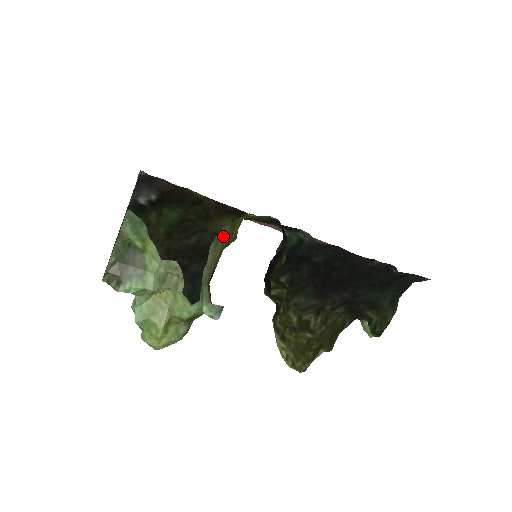
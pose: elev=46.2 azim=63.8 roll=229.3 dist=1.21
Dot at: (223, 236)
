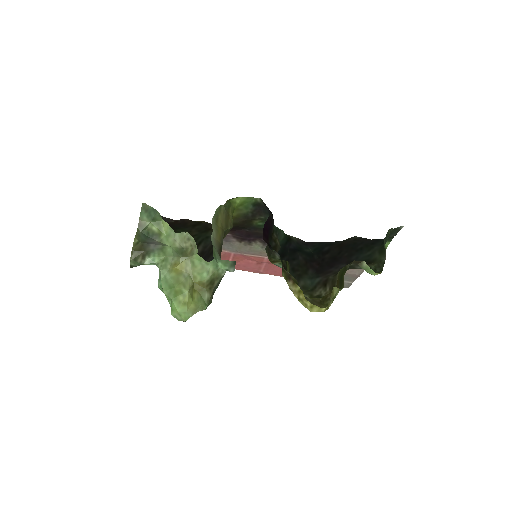
Dot at: (221, 216)
